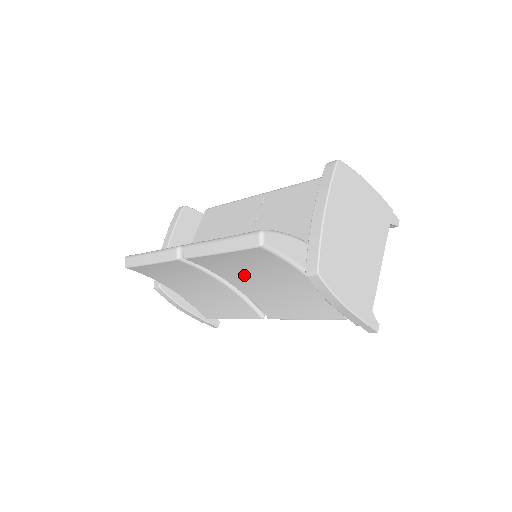
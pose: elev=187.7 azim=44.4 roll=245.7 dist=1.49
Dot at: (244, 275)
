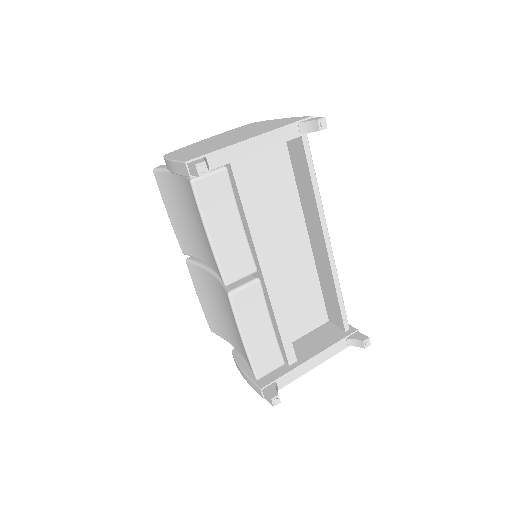
Dot at: (191, 232)
